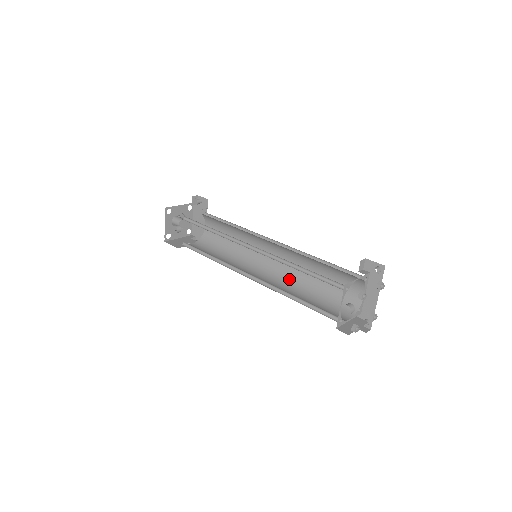
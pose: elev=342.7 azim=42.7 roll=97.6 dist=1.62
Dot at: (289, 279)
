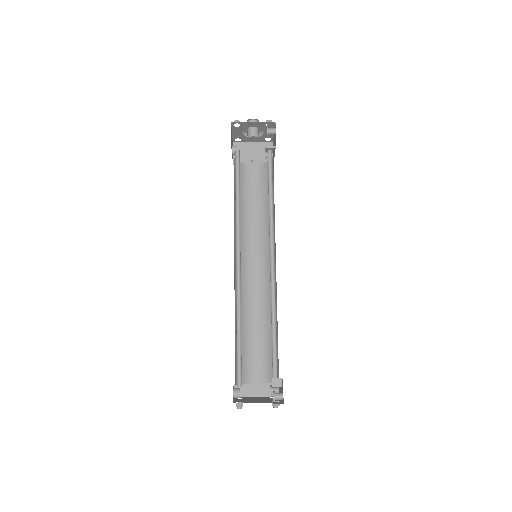
Dot at: (268, 297)
